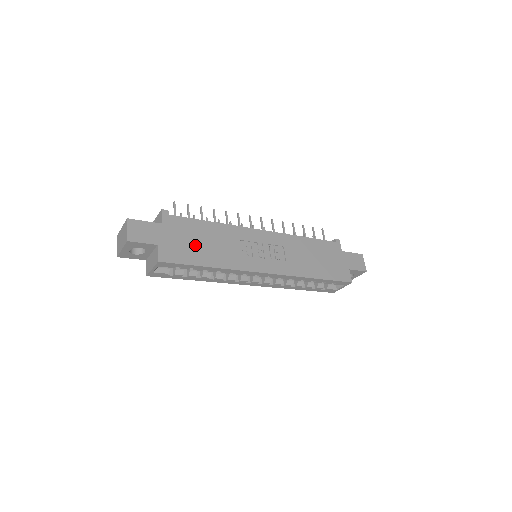
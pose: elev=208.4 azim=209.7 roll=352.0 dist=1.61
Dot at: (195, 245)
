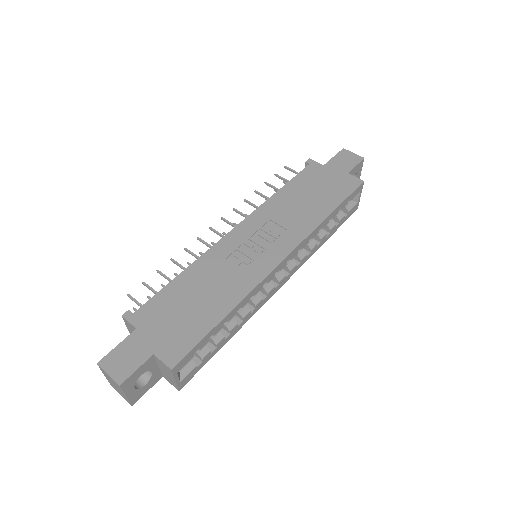
Dot at: (189, 312)
